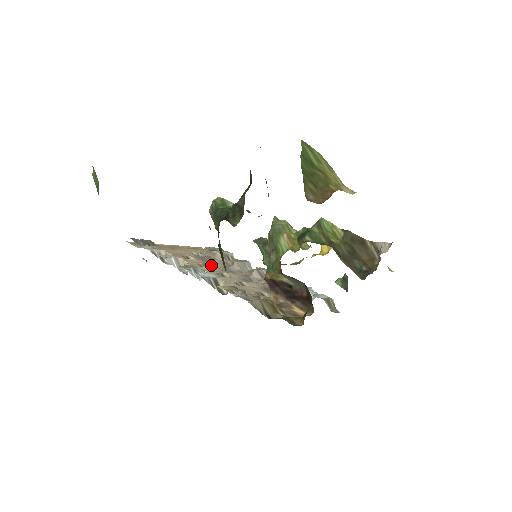
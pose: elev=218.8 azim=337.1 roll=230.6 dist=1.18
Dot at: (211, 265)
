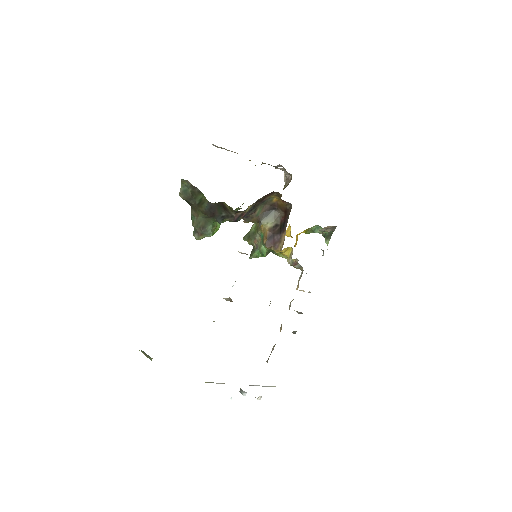
Dot at: occluded
